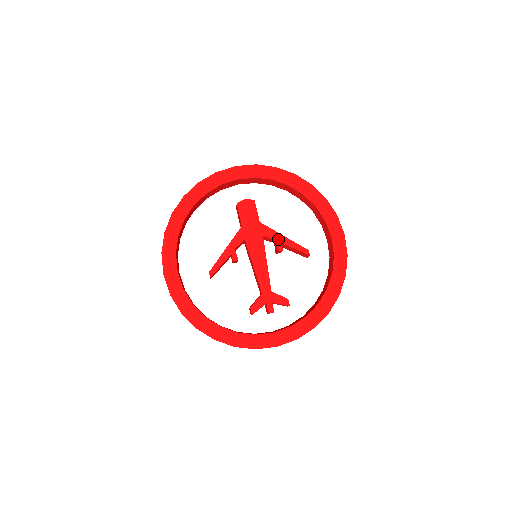
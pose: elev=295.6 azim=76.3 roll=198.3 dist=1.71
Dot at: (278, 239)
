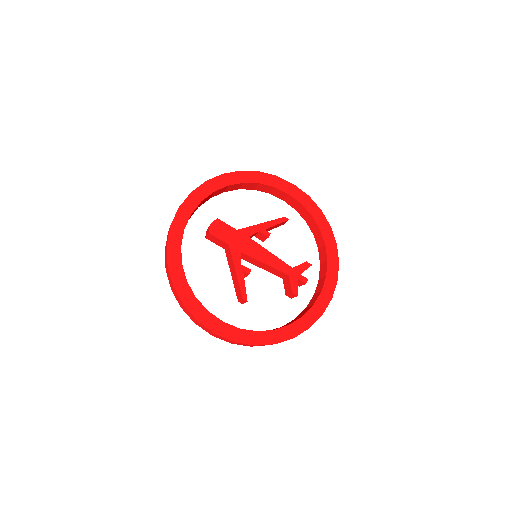
Dot at: (260, 229)
